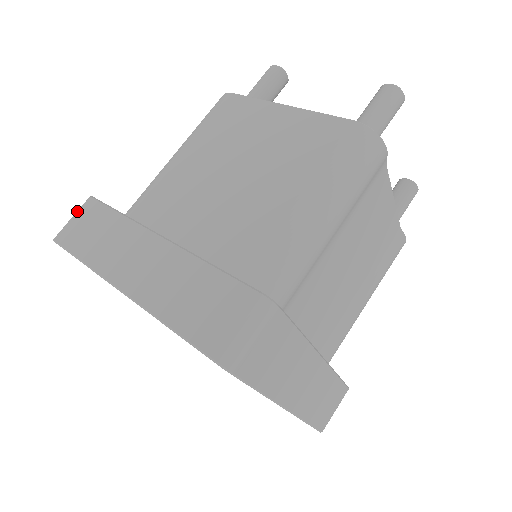
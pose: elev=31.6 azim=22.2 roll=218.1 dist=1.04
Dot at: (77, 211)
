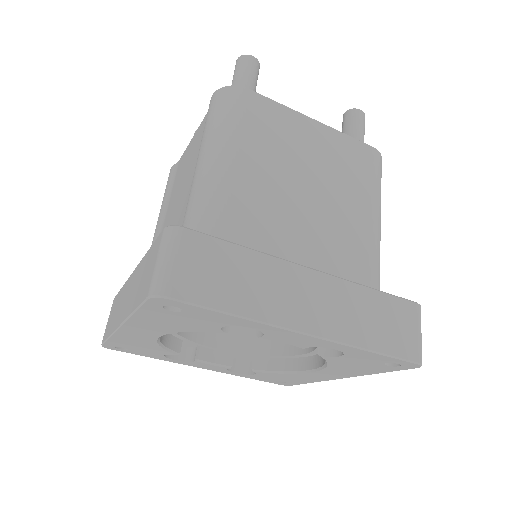
Dot at: (173, 249)
